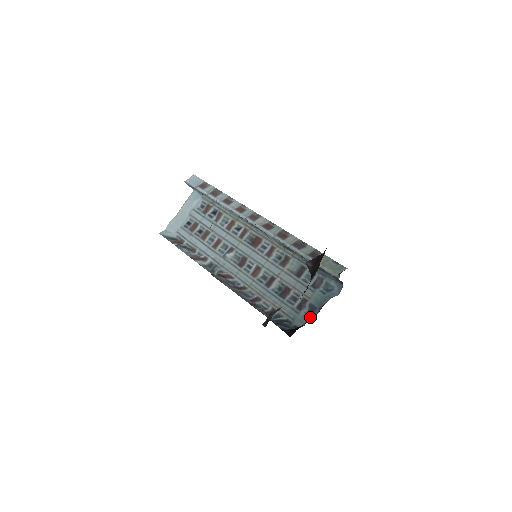
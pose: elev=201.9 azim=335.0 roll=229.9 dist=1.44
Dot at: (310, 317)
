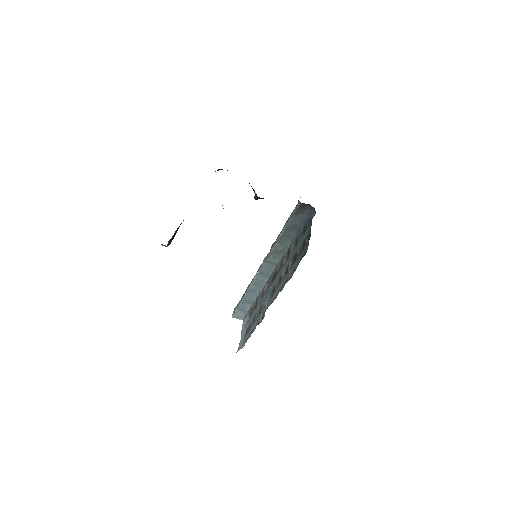
Dot at: (309, 239)
